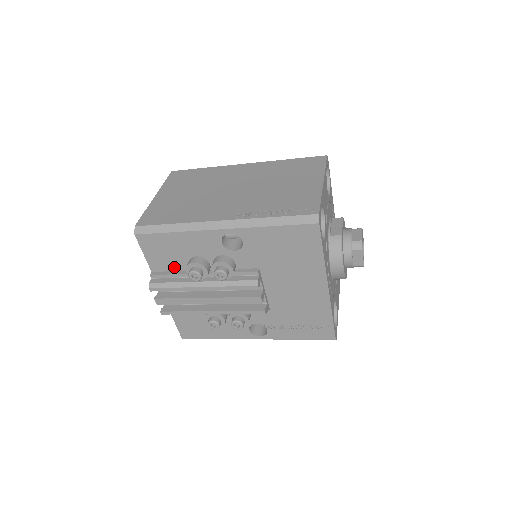
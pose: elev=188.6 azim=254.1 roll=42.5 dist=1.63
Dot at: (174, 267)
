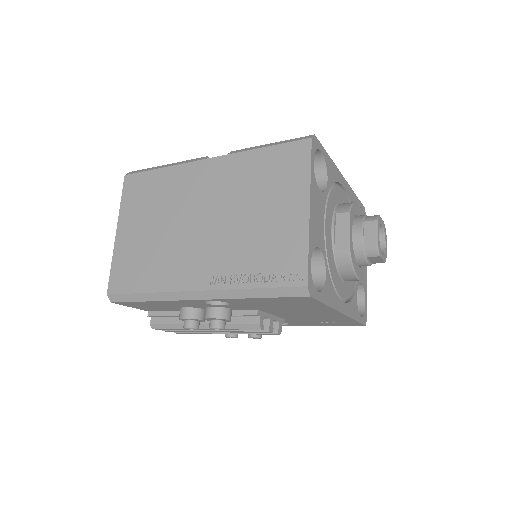
Dot at: (168, 310)
